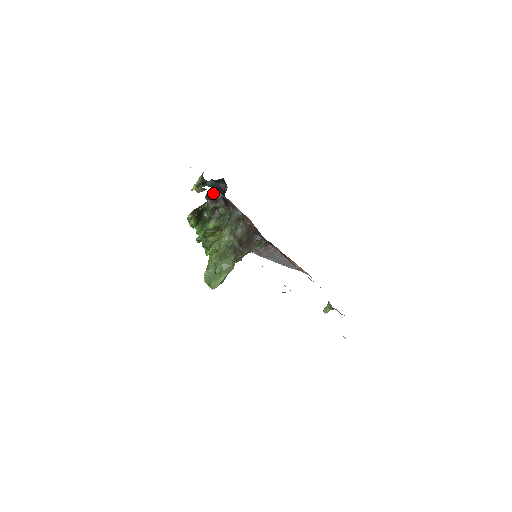
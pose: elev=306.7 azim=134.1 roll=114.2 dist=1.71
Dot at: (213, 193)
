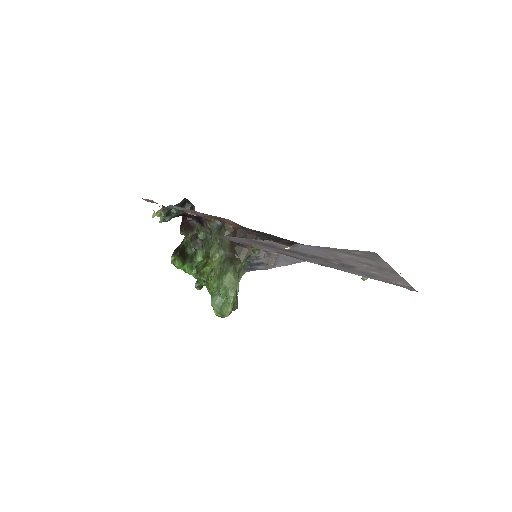
Dot at: (185, 223)
